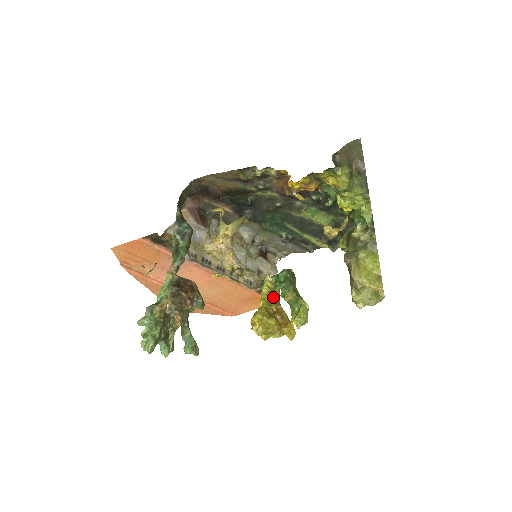
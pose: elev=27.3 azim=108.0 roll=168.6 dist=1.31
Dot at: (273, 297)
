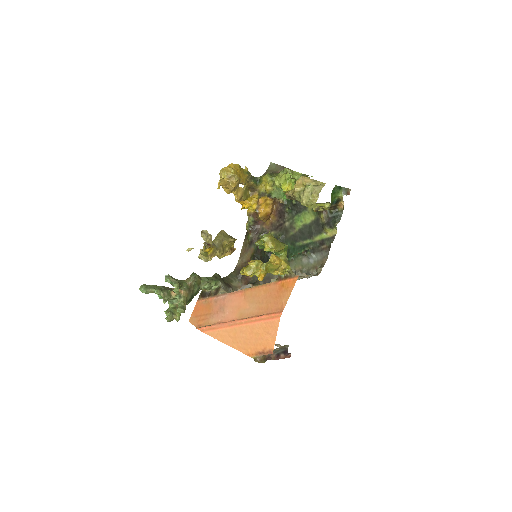
Dot at: occluded
